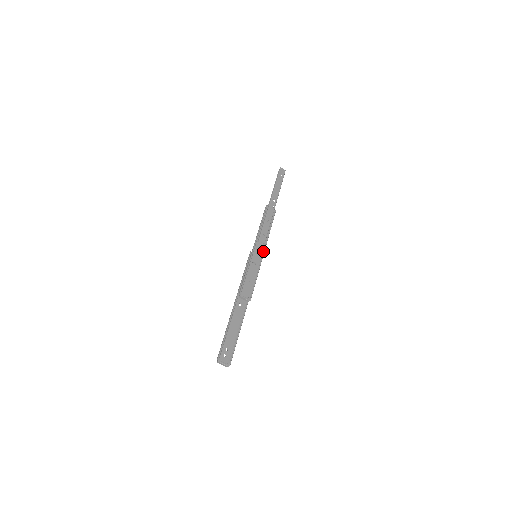
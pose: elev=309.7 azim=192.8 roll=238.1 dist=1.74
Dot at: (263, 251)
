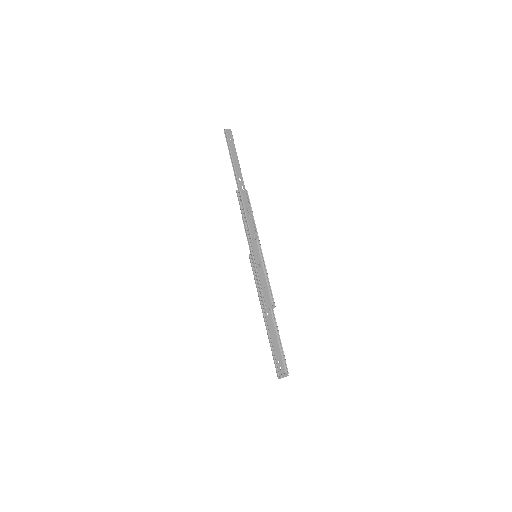
Dot at: (259, 247)
